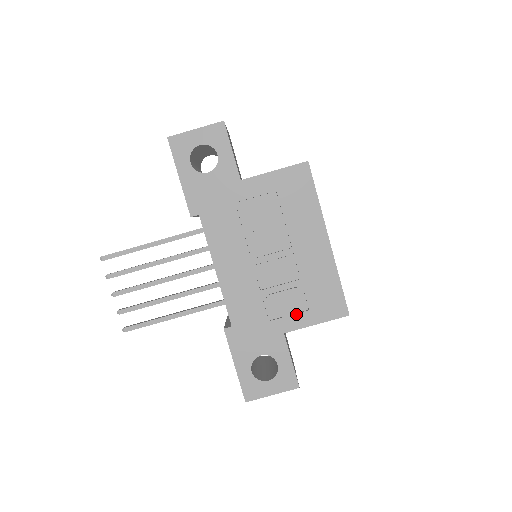
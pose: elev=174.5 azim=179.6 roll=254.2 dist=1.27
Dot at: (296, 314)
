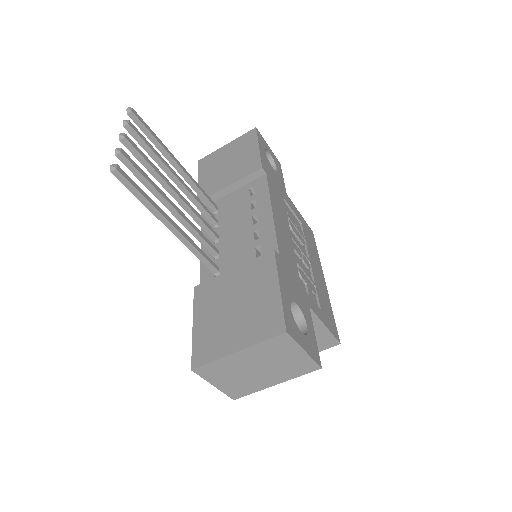
Dot at: (315, 303)
